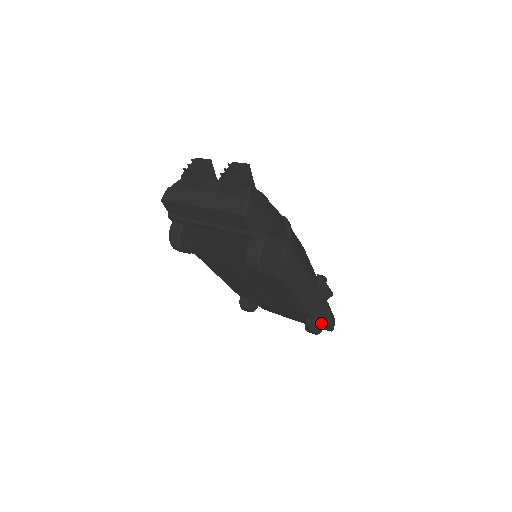
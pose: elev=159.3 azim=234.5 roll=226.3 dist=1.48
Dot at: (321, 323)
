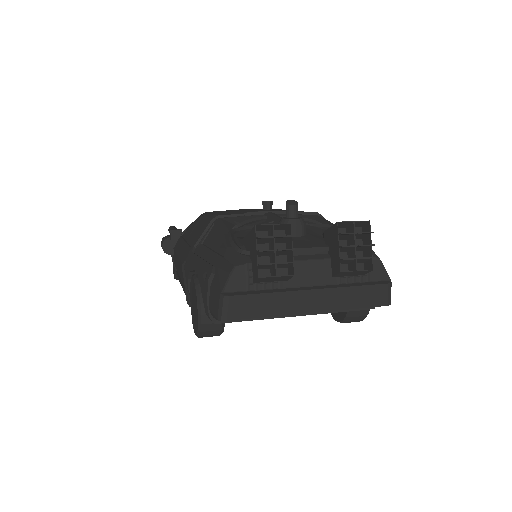
Dot at: occluded
